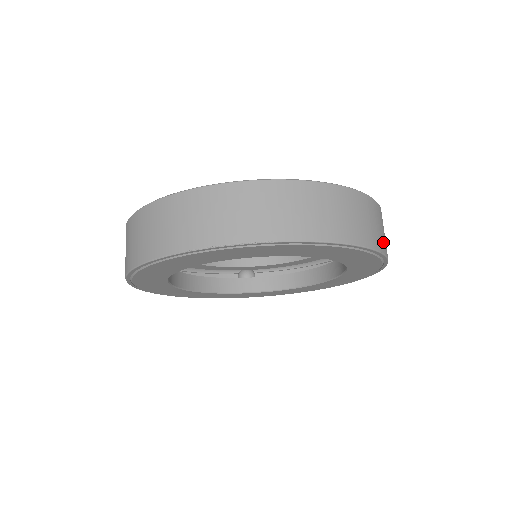
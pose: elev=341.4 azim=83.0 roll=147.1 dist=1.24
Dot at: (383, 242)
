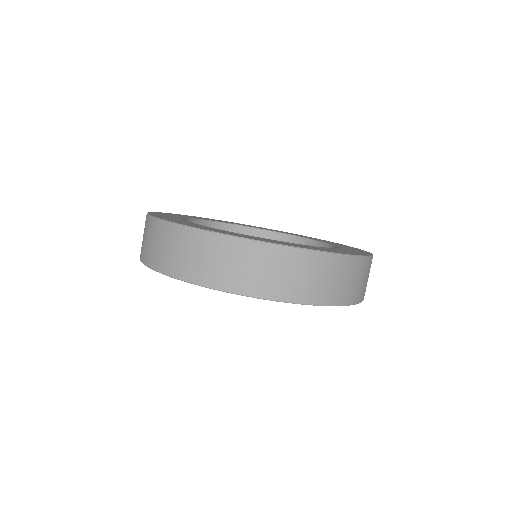
Dot at: (334, 293)
